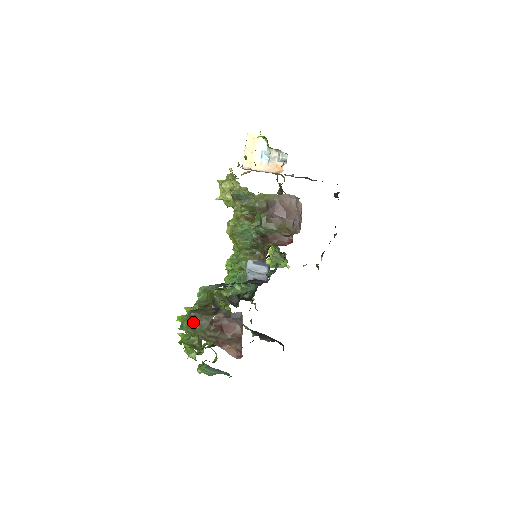
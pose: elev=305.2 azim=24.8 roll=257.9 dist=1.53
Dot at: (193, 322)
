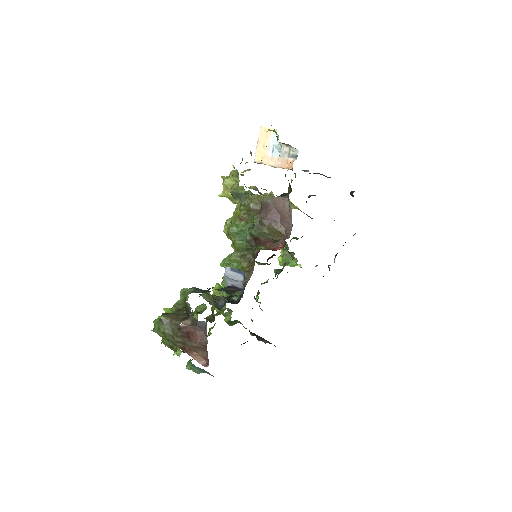
Dot at: (163, 326)
